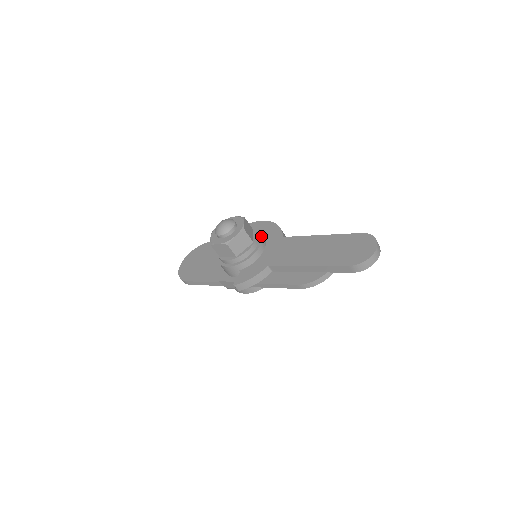
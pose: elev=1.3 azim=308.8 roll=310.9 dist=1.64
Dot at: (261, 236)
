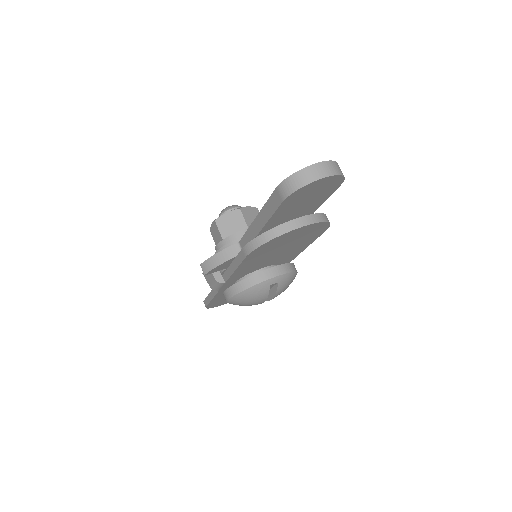
Dot at: occluded
